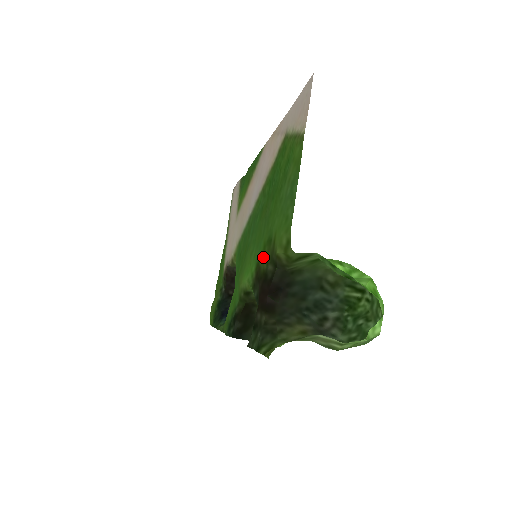
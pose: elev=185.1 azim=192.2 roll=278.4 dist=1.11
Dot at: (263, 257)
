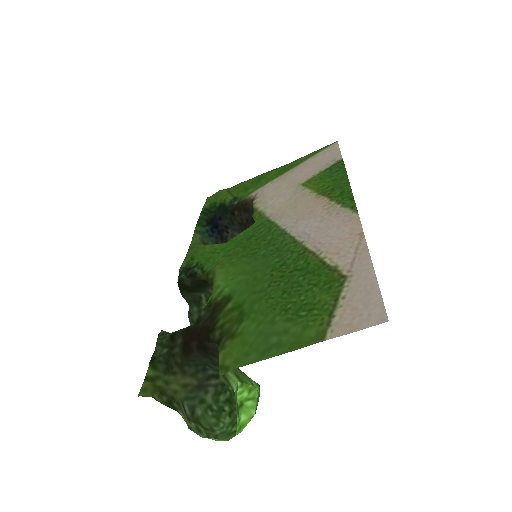
Dot at: (230, 311)
